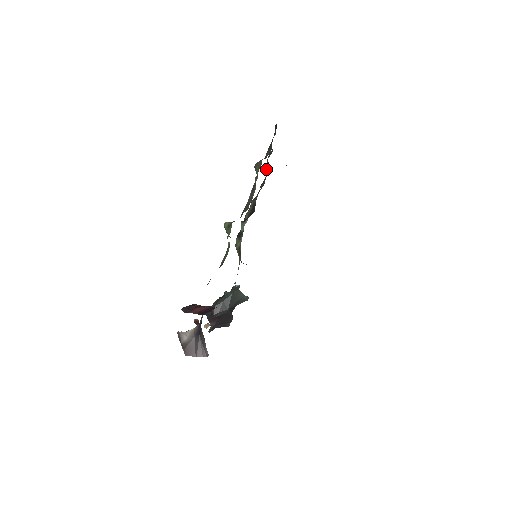
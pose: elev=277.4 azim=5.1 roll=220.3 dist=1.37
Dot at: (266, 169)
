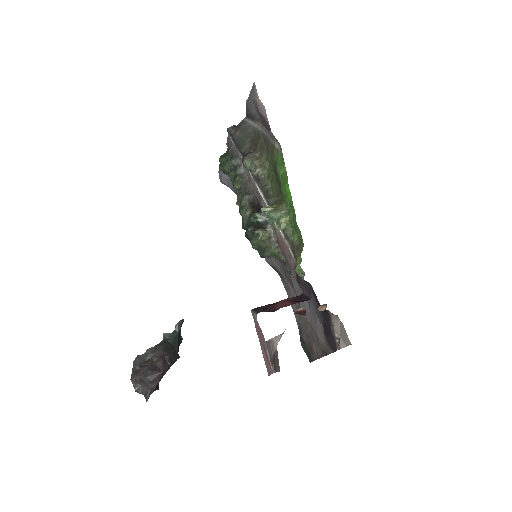
Dot at: (241, 166)
